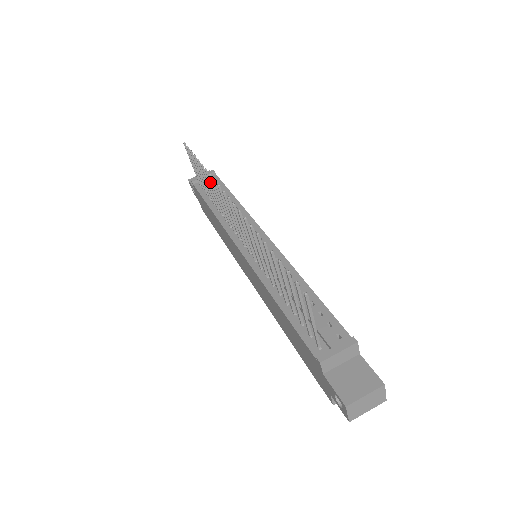
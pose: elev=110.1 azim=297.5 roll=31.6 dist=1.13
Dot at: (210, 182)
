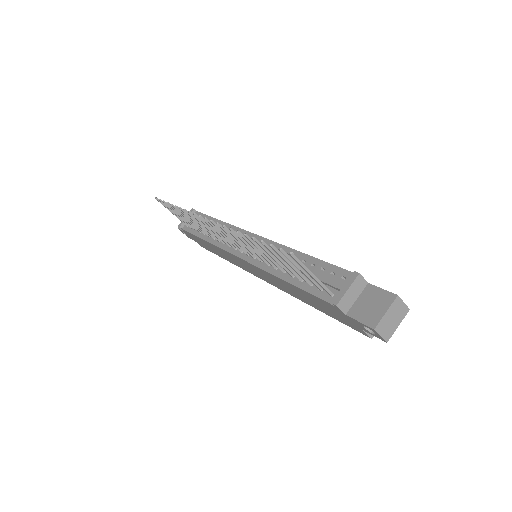
Dot at: (189, 216)
